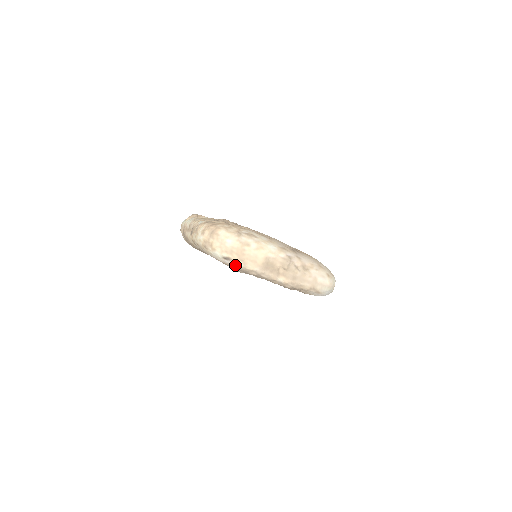
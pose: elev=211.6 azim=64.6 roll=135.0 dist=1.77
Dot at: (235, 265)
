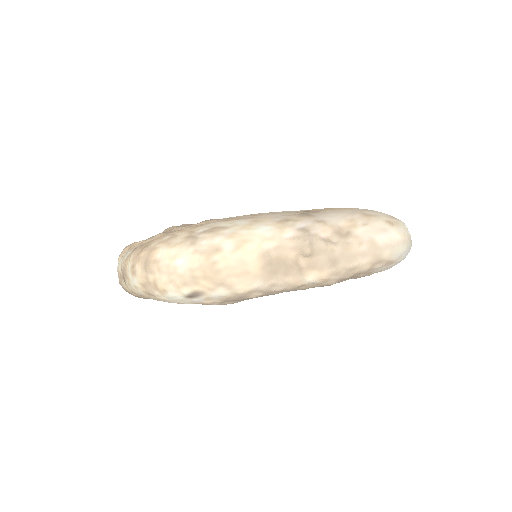
Dot at: (215, 298)
